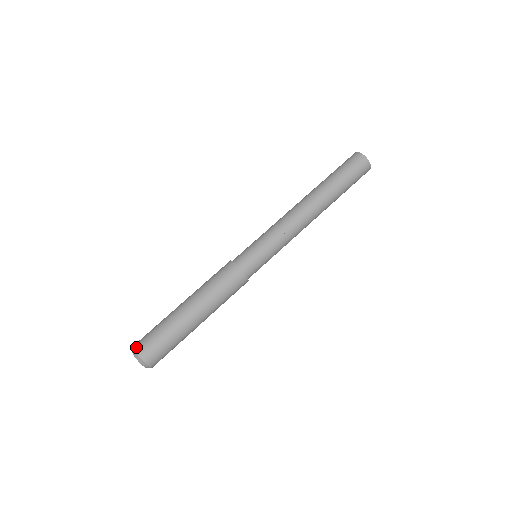
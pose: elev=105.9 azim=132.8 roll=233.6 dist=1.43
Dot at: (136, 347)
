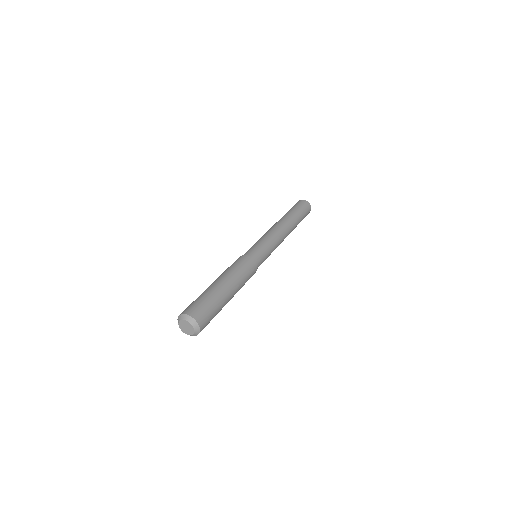
Dot at: occluded
